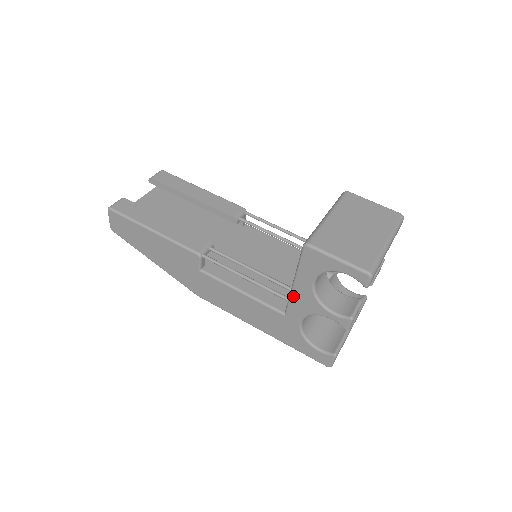
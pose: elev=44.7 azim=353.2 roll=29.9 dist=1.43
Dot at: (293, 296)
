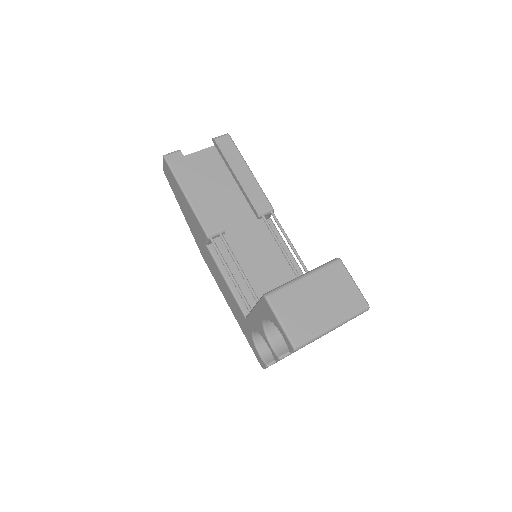
Dot at: (252, 314)
